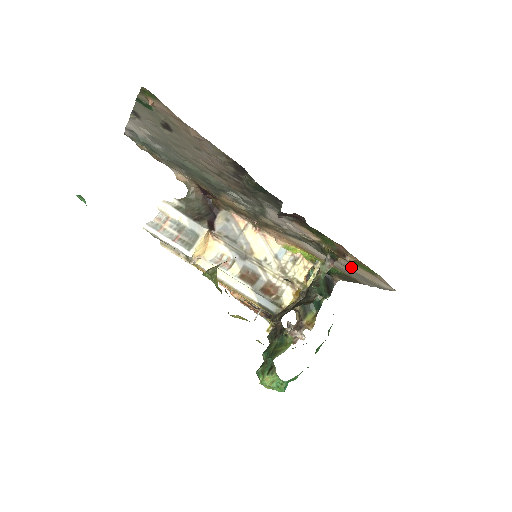
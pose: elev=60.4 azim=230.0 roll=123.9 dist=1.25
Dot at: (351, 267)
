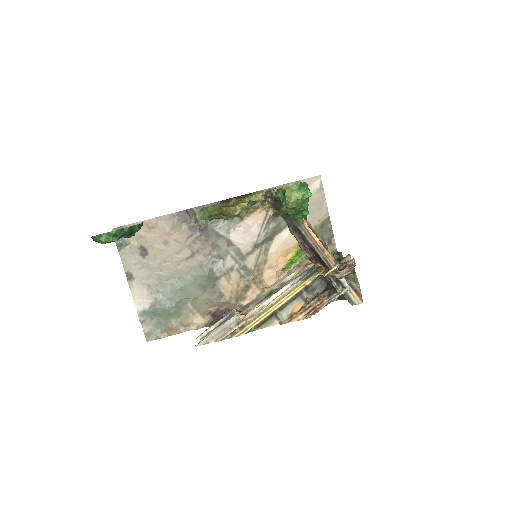
Dot at: occluded
